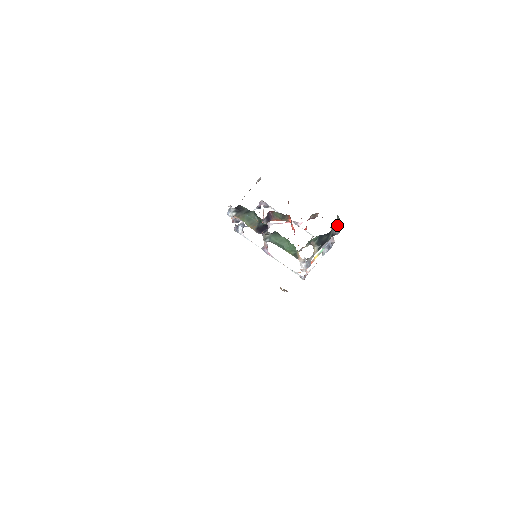
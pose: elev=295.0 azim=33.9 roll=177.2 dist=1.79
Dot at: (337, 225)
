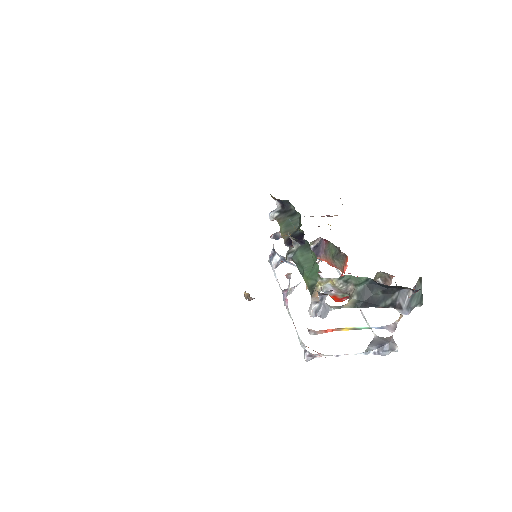
Dot at: (411, 289)
